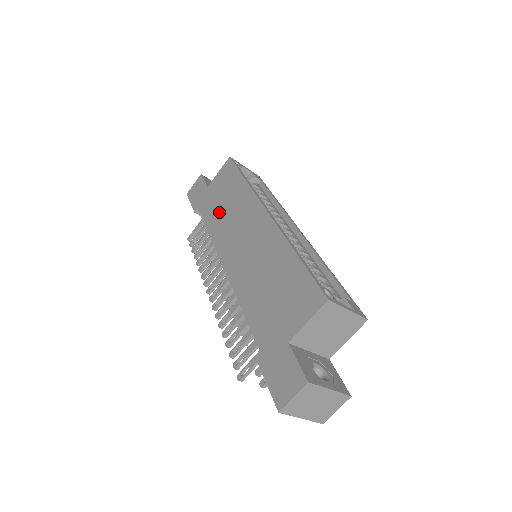
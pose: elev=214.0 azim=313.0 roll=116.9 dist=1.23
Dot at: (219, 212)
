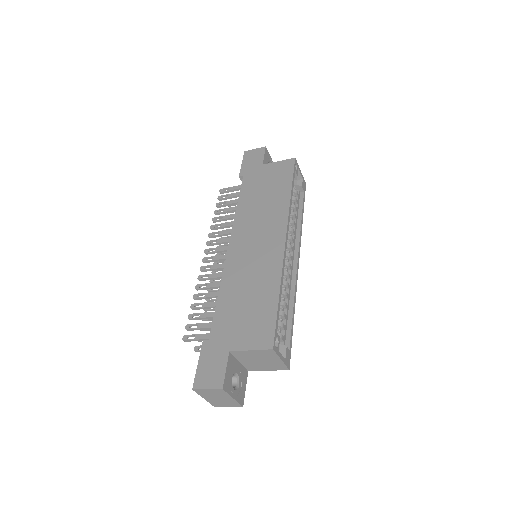
Dot at: (255, 198)
